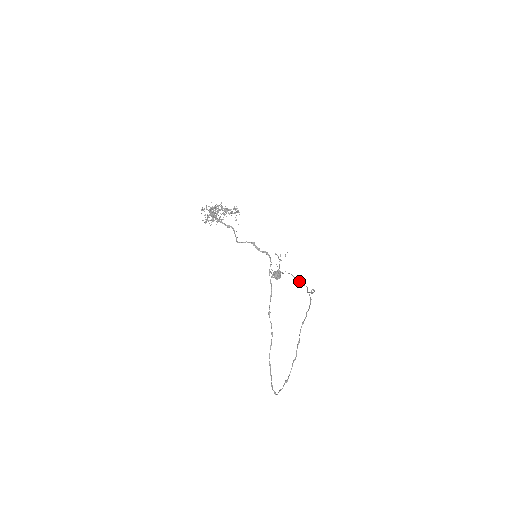
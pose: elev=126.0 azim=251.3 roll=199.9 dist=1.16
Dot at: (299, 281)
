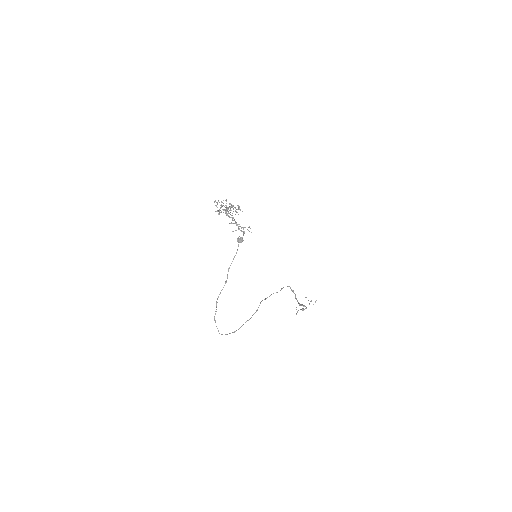
Dot at: occluded
